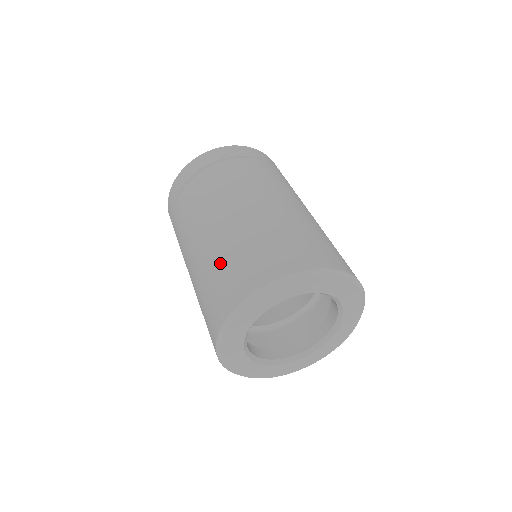
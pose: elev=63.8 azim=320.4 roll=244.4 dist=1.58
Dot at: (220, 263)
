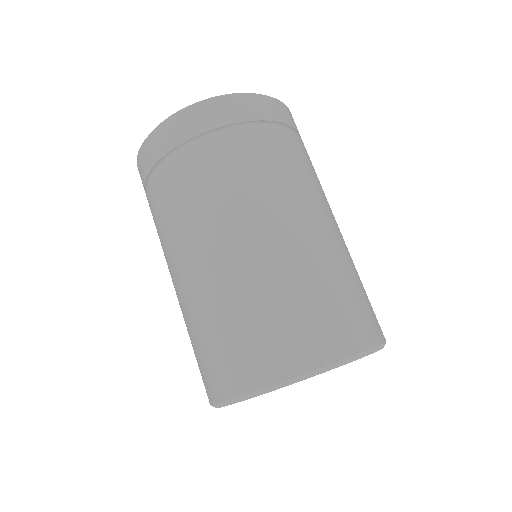
Dot at: (204, 329)
